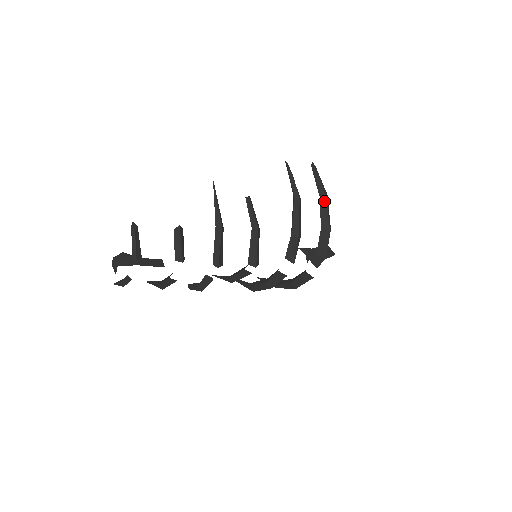
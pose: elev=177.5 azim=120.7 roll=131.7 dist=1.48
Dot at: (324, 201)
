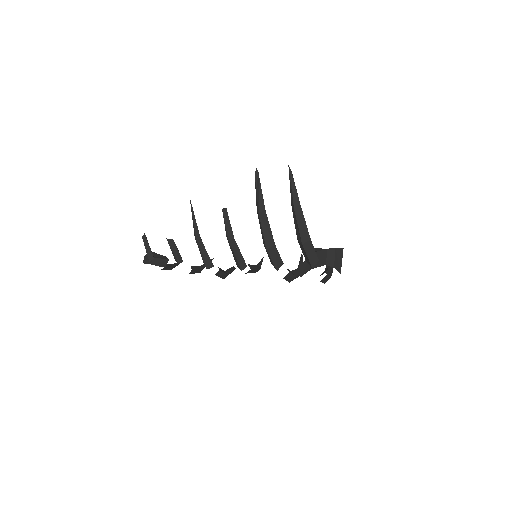
Dot at: (294, 211)
